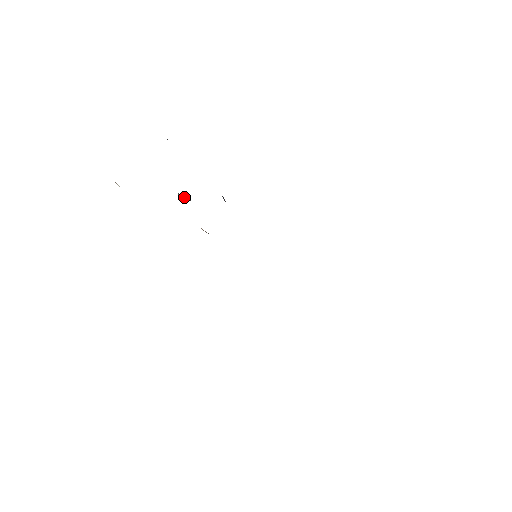
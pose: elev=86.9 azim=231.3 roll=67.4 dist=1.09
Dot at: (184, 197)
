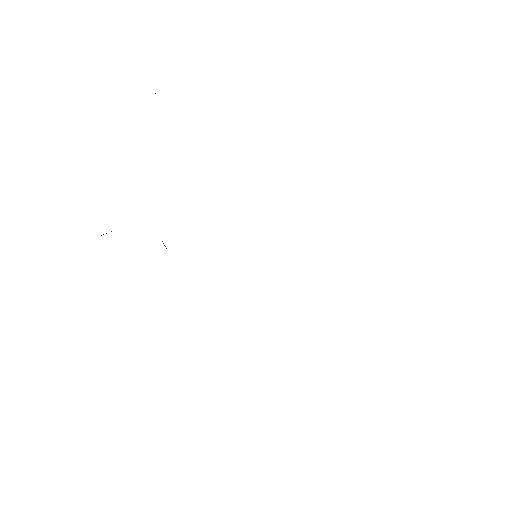
Dot at: occluded
